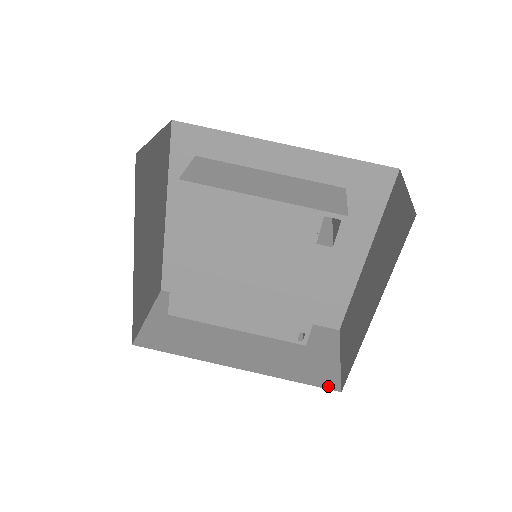
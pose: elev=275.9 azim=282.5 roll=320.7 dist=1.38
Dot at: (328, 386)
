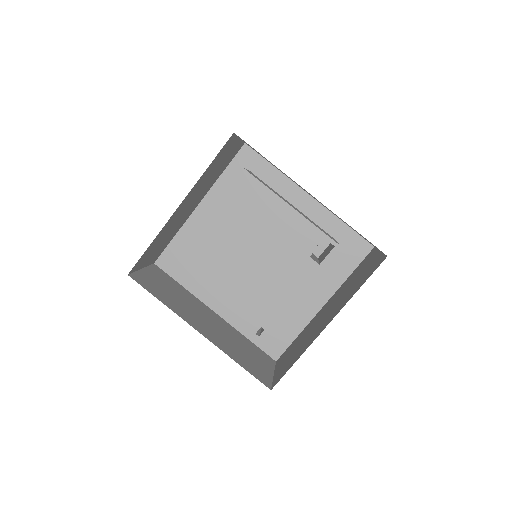
Dot at: (262, 381)
